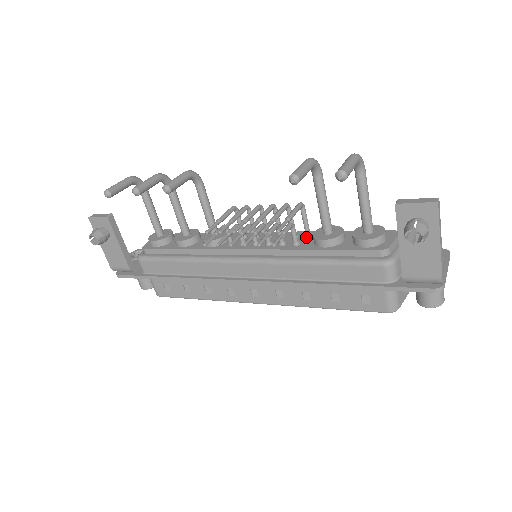
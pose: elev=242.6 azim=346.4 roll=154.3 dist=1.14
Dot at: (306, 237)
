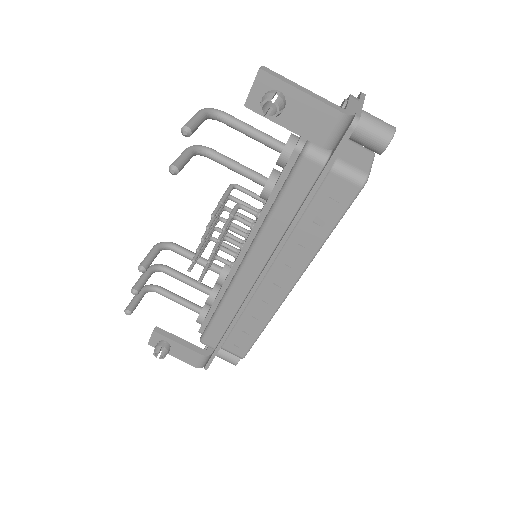
Dot at: (263, 204)
